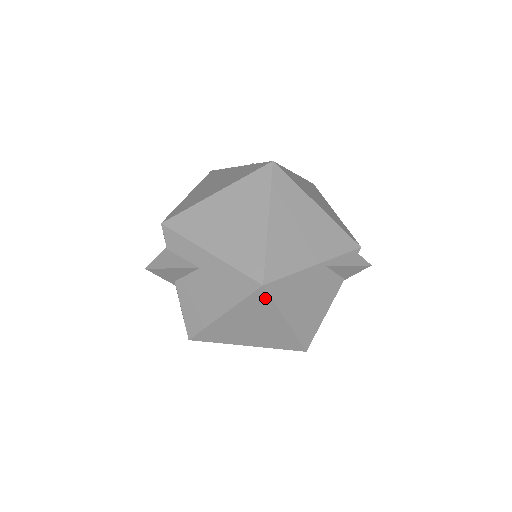
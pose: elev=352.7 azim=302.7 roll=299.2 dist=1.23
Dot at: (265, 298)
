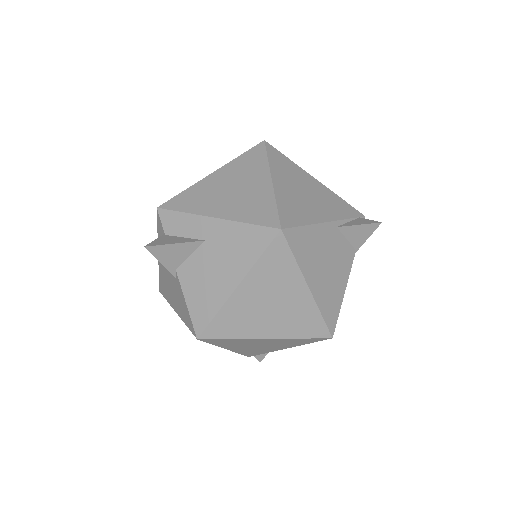
Dot at: (284, 250)
